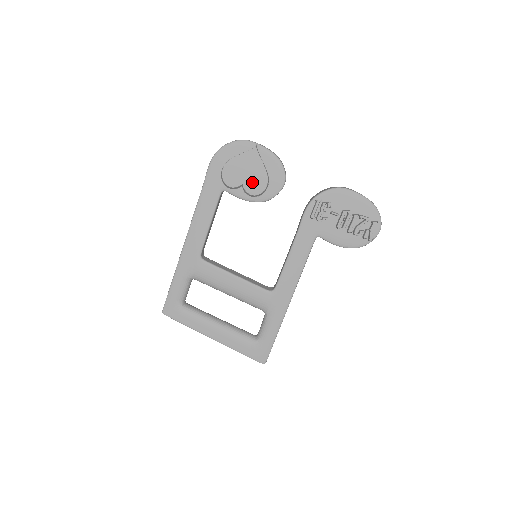
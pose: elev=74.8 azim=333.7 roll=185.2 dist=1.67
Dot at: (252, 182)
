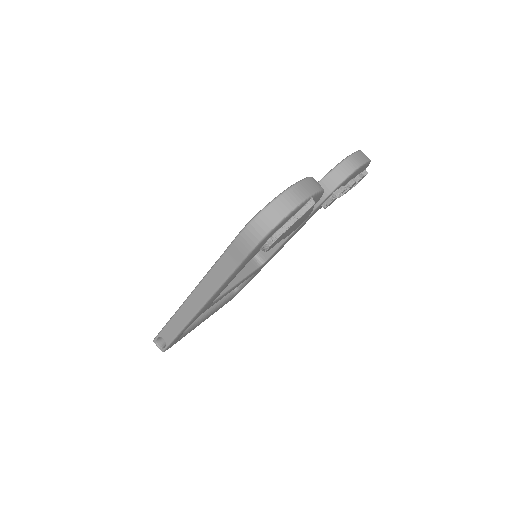
Dot at: occluded
